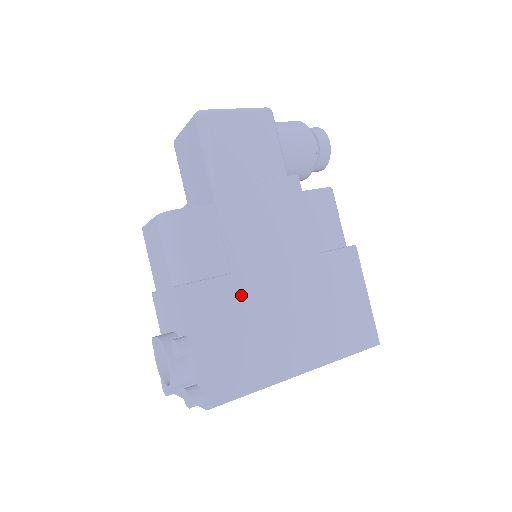
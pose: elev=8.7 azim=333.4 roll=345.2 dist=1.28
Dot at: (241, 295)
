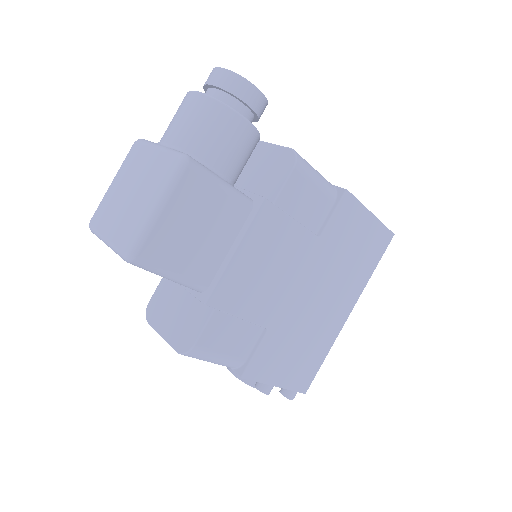
Dot at: (283, 331)
